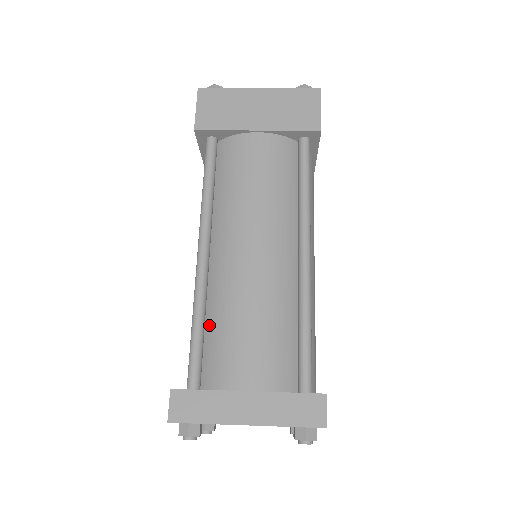
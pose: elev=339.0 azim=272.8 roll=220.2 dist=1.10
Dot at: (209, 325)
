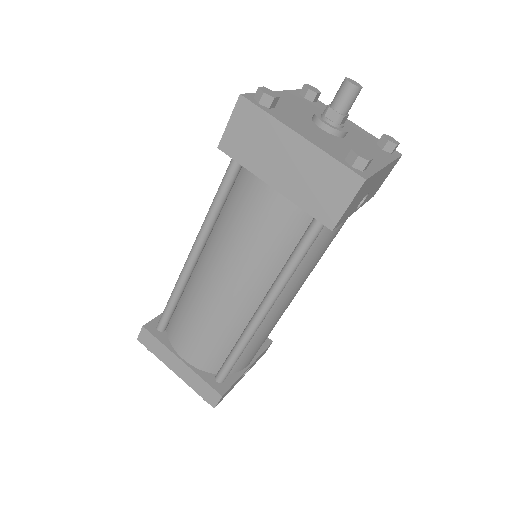
Dot at: (181, 303)
